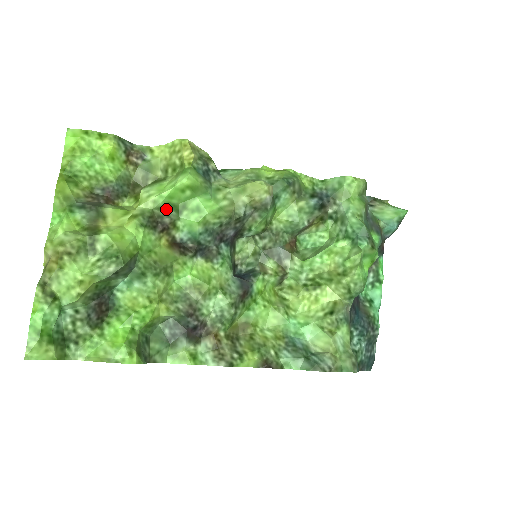
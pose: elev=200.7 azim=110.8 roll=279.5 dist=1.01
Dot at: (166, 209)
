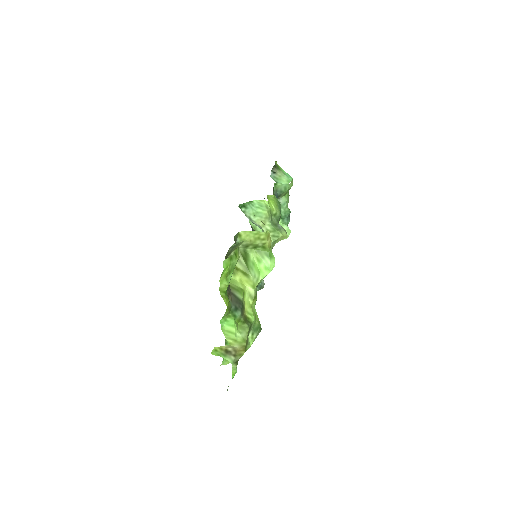
Dot at: occluded
